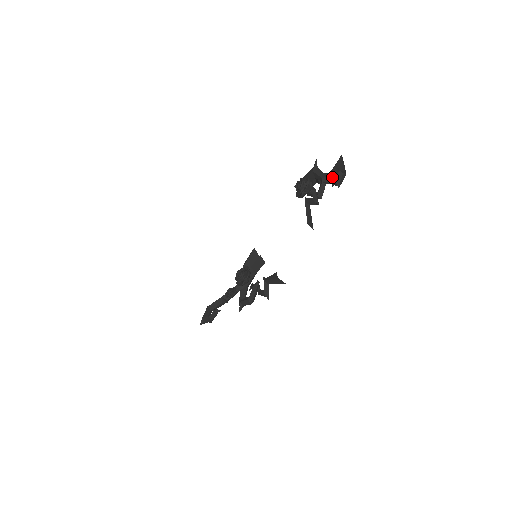
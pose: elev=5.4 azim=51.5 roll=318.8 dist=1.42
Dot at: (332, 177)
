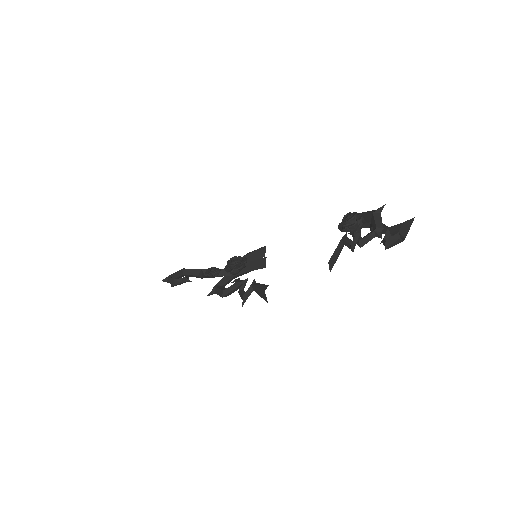
Dot at: (387, 233)
